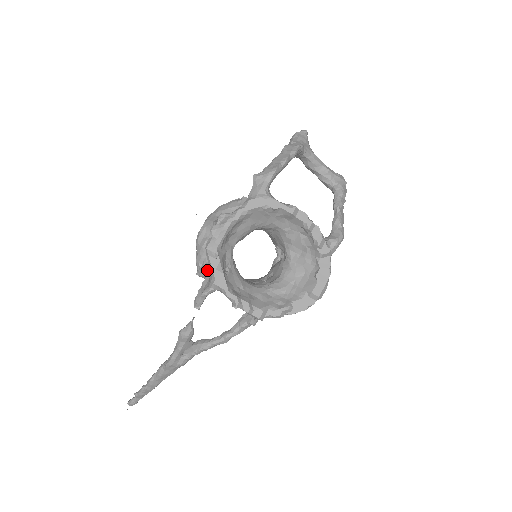
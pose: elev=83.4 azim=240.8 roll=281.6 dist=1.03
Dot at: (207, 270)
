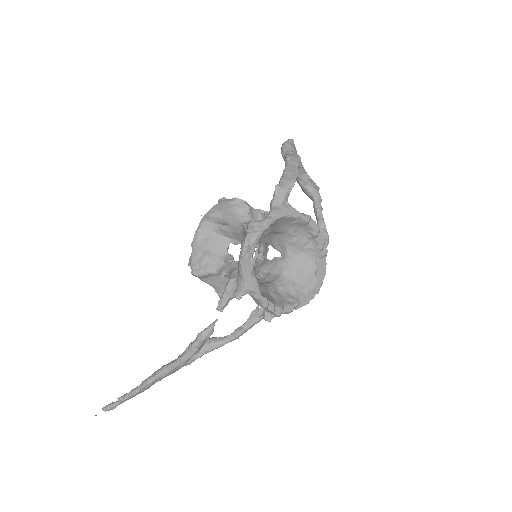
Dot at: (208, 270)
